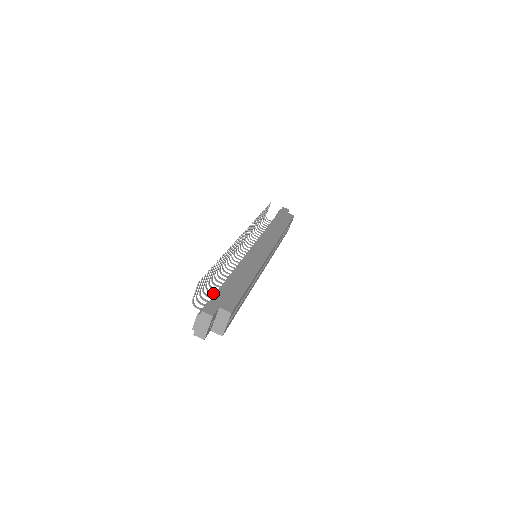
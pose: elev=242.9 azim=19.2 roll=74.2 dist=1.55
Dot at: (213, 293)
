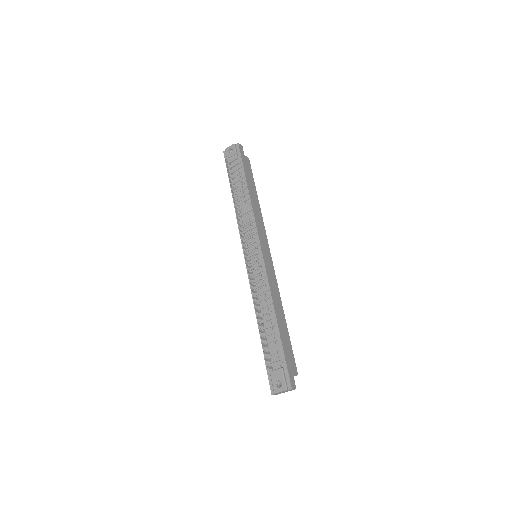
Dot at: (264, 338)
